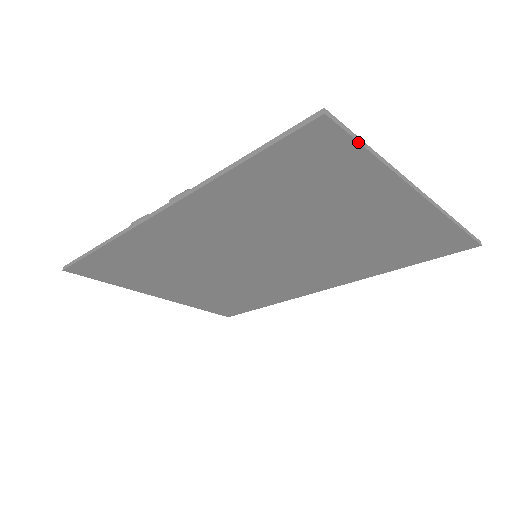
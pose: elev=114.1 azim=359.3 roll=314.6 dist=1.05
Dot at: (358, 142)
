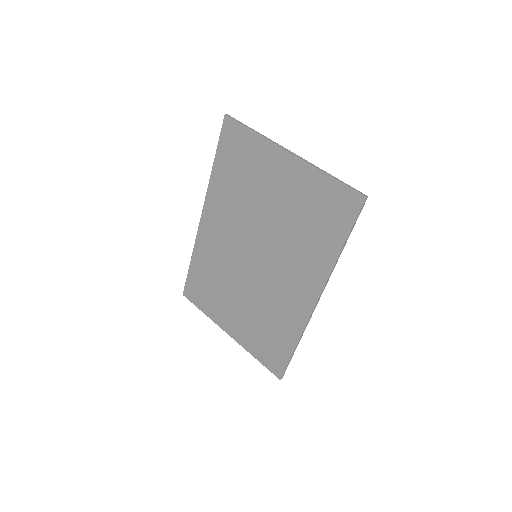
Dot at: (243, 125)
